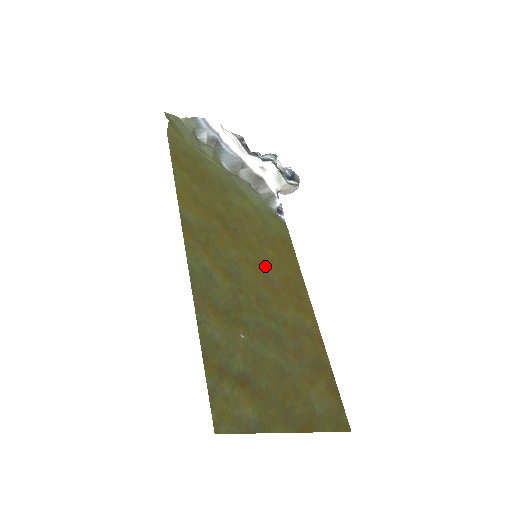
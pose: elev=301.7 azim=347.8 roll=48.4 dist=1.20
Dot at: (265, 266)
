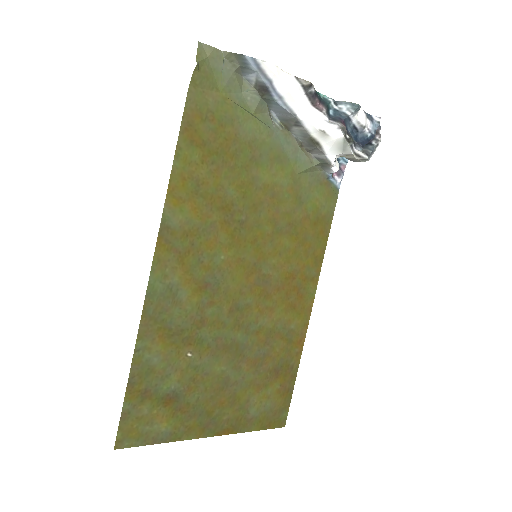
Dot at: (267, 263)
